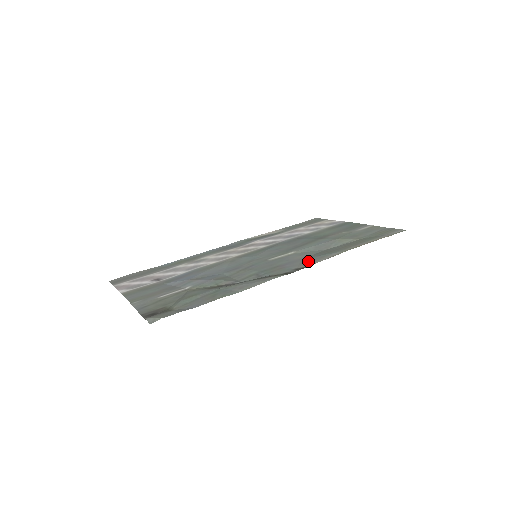
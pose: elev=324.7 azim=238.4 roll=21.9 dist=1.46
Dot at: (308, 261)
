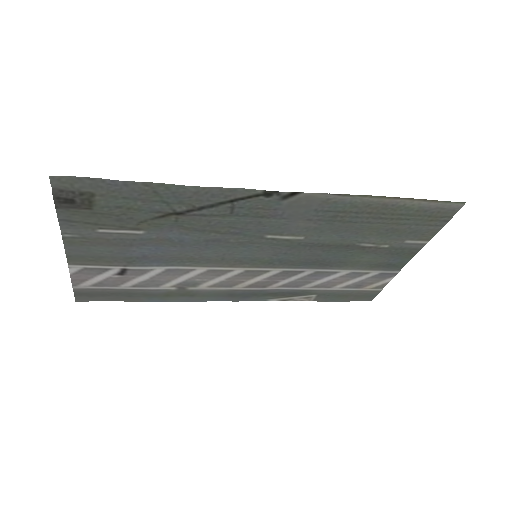
Dot at: (308, 205)
